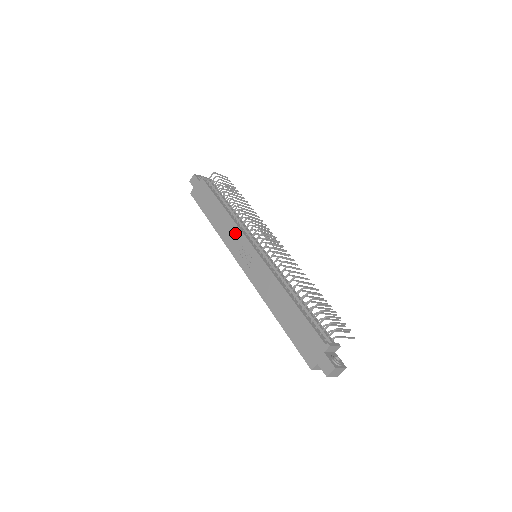
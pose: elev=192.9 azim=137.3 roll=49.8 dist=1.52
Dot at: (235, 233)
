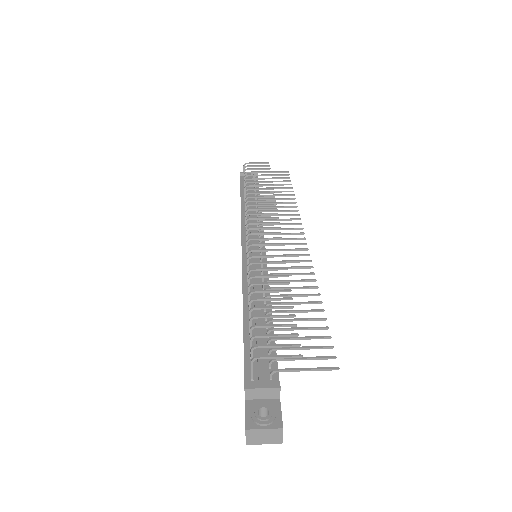
Dot at: occluded
